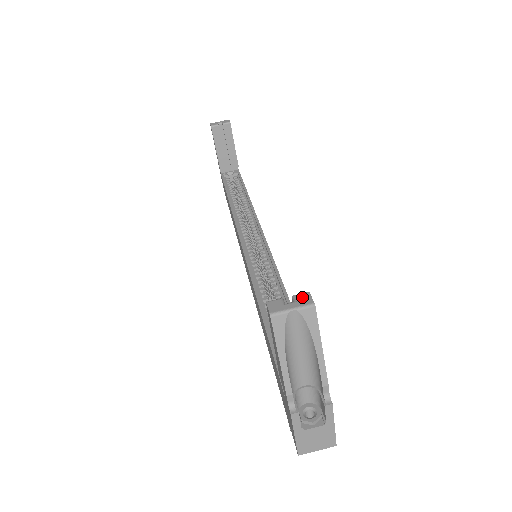
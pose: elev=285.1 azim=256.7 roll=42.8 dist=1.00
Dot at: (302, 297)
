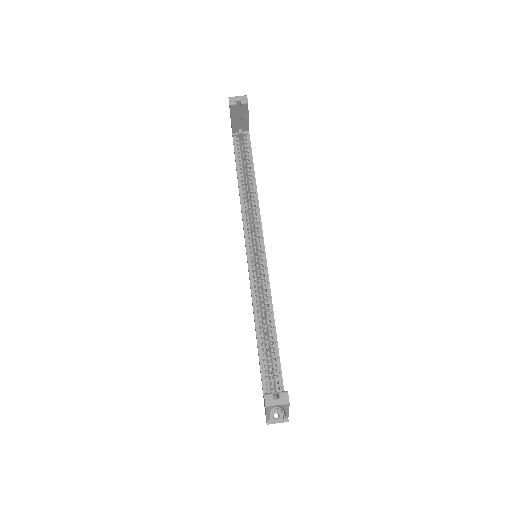
Dot at: (284, 396)
